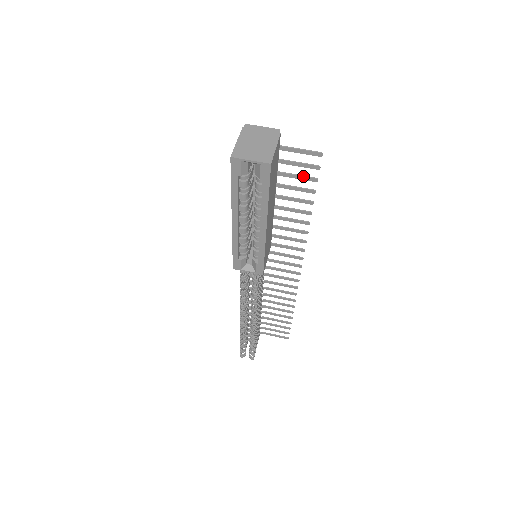
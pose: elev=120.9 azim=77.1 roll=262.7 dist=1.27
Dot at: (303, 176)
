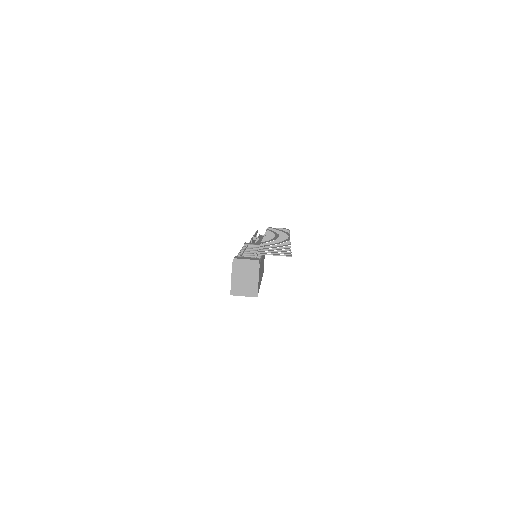
Dot at: occluded
